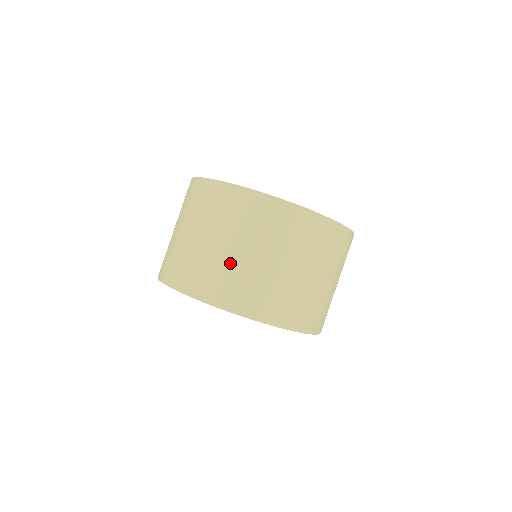
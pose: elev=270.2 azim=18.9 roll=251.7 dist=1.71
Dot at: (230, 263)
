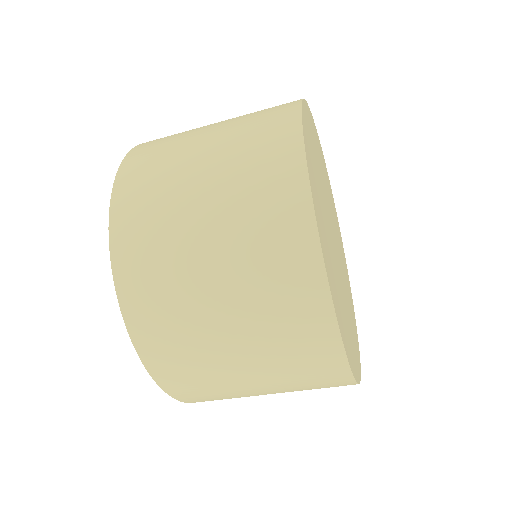
Dot at: (179, 220)
